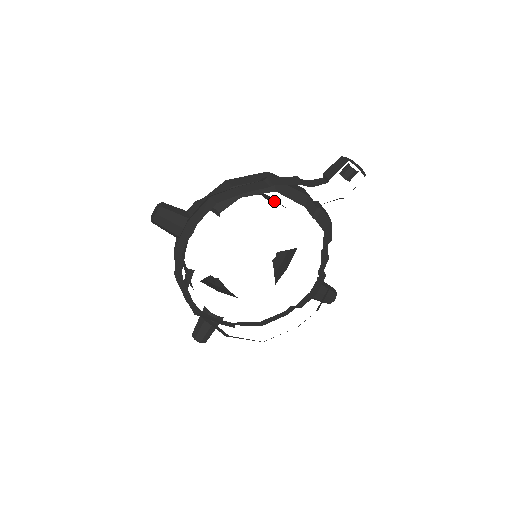
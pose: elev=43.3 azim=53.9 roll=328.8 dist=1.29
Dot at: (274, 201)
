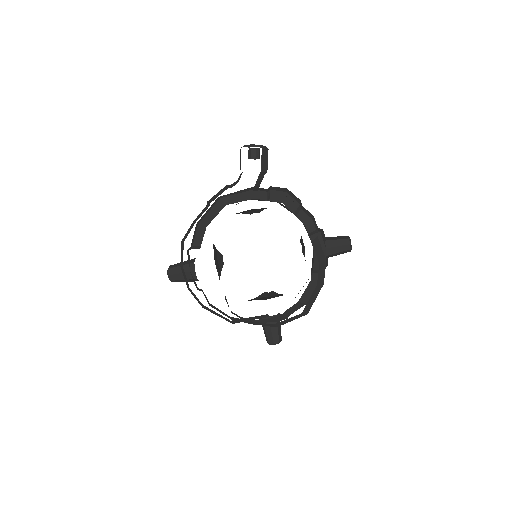
Dot at: (262, 210)
